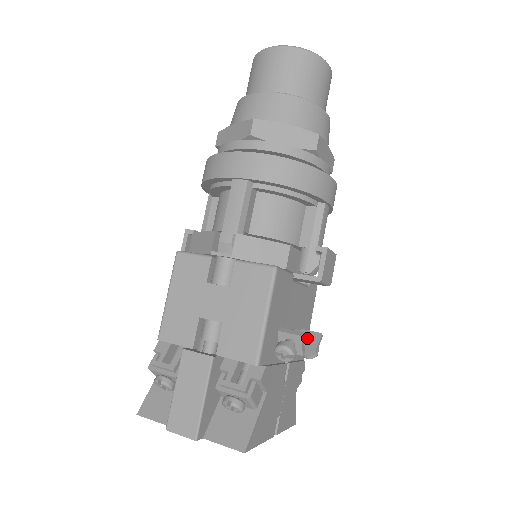
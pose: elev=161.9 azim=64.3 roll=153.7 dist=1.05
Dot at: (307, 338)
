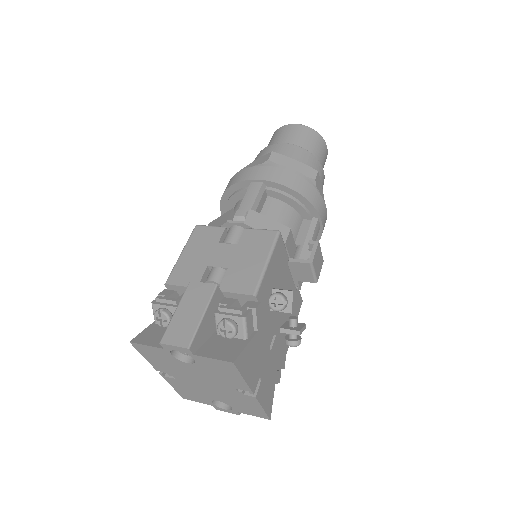
Dot at: (293, 320)
